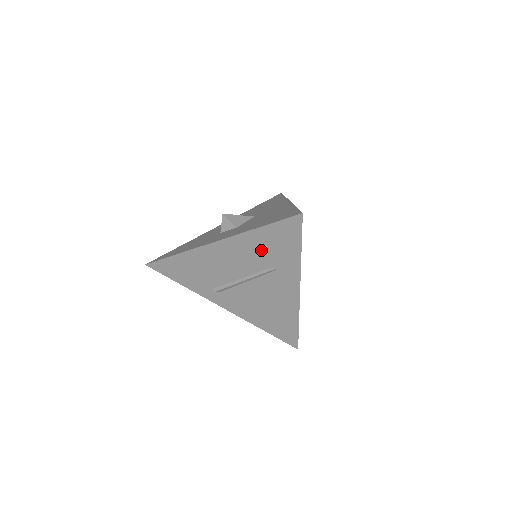
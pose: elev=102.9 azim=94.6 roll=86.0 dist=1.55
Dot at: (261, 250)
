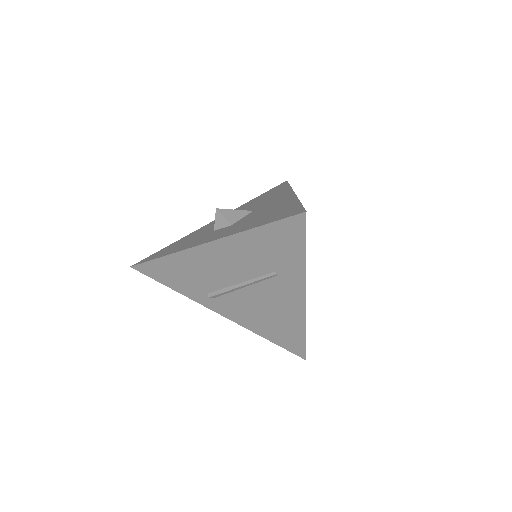
Dot at: (259, 253)
